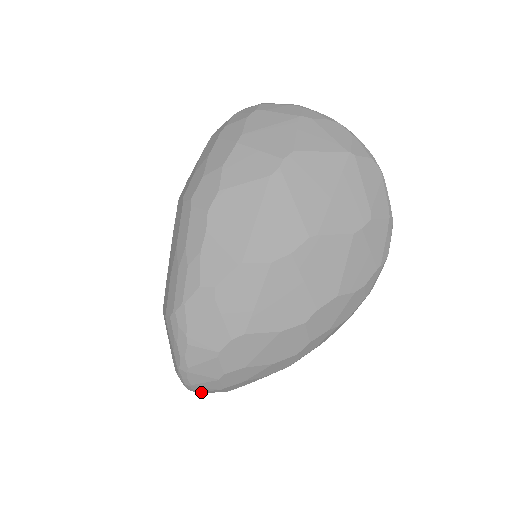
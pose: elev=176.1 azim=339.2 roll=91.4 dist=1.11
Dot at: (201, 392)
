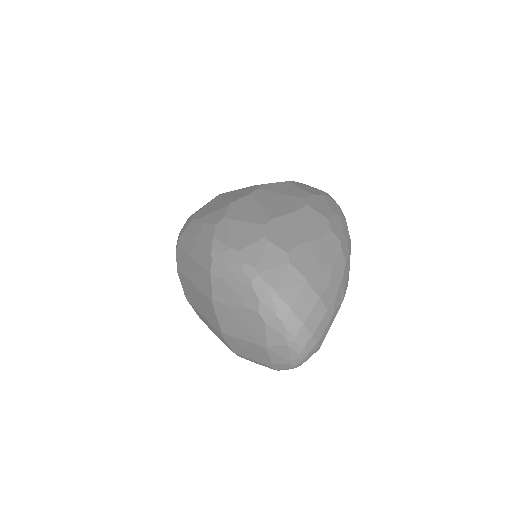
Dot at: (298, 313)
